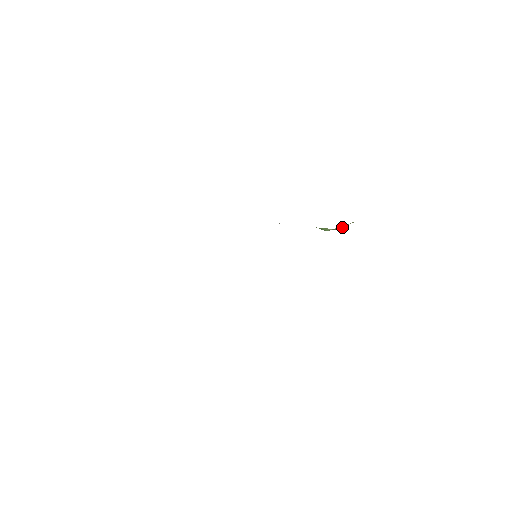
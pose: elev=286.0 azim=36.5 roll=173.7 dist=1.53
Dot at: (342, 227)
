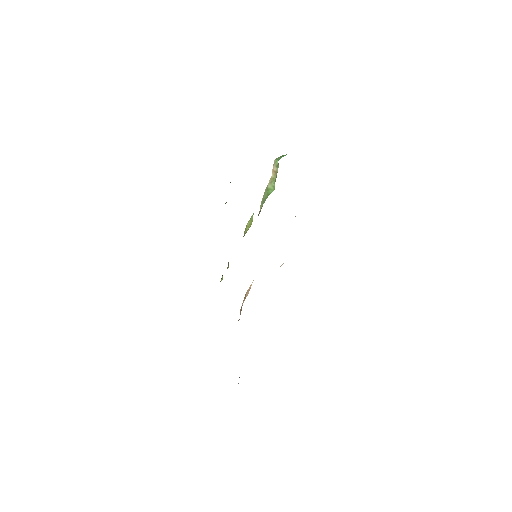
Dot at: (274, 175)
